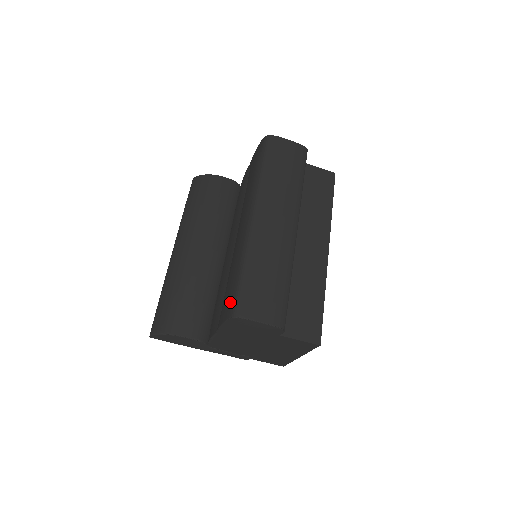
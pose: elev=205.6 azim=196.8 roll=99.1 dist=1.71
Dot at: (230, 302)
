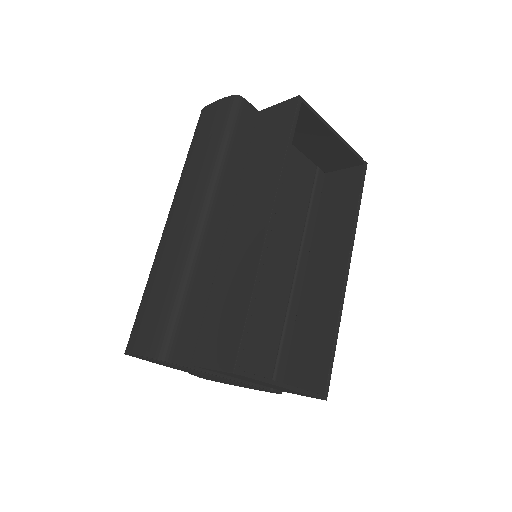
Dot at: occluded
